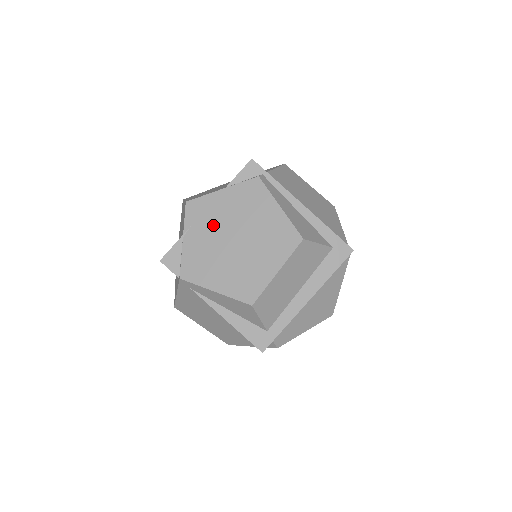
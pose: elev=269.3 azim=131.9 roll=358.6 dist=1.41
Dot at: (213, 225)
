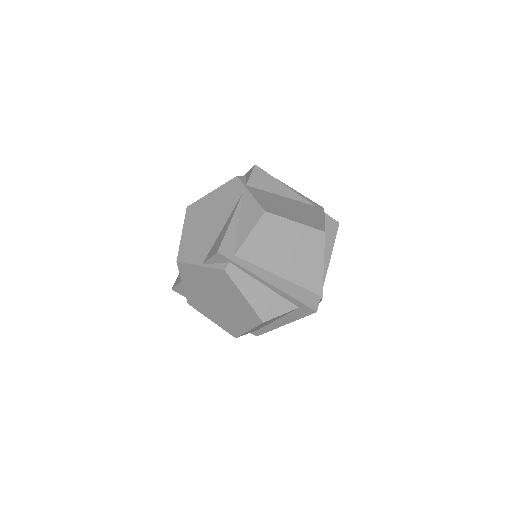
Dot at: (200, 285)
